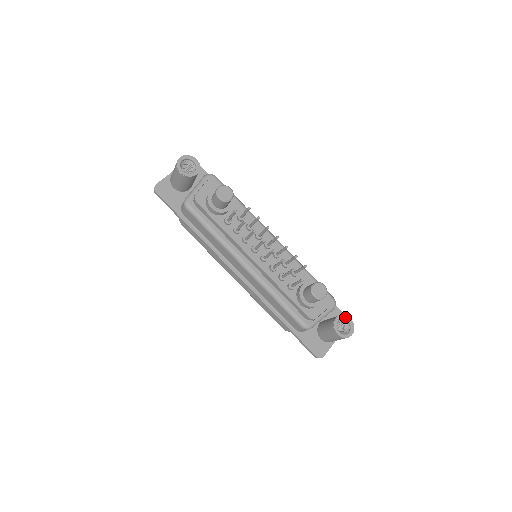
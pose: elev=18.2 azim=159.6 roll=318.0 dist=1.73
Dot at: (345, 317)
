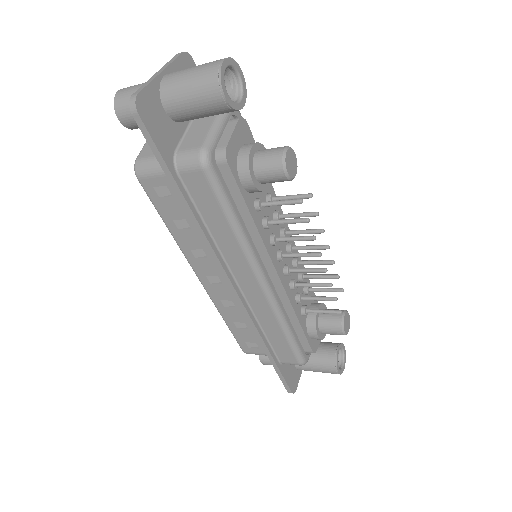
Dot at: (342, 346)
